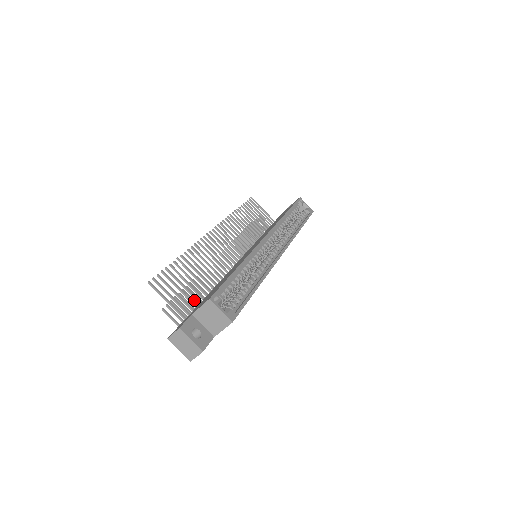
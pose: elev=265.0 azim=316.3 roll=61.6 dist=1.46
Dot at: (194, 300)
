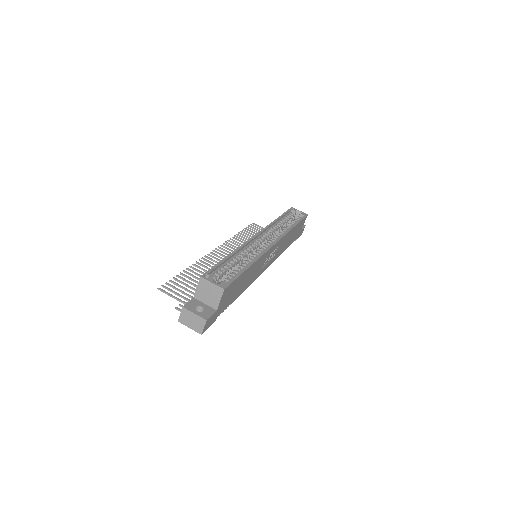
Dot at: occluded
